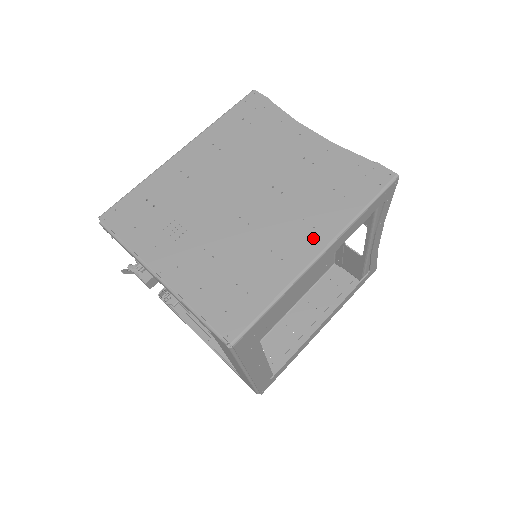
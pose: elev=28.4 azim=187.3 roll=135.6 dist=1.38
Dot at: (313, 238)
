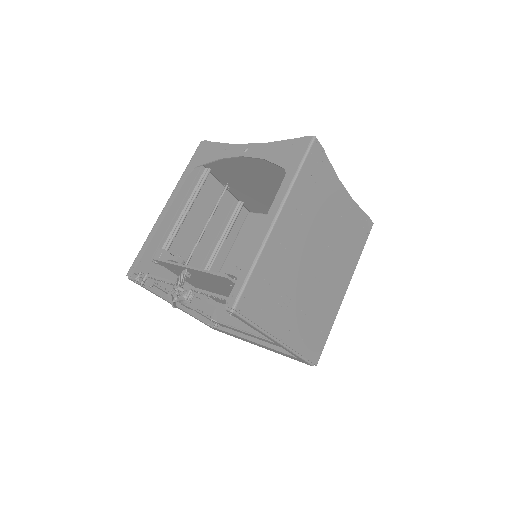
Dot at: (344, 282)
